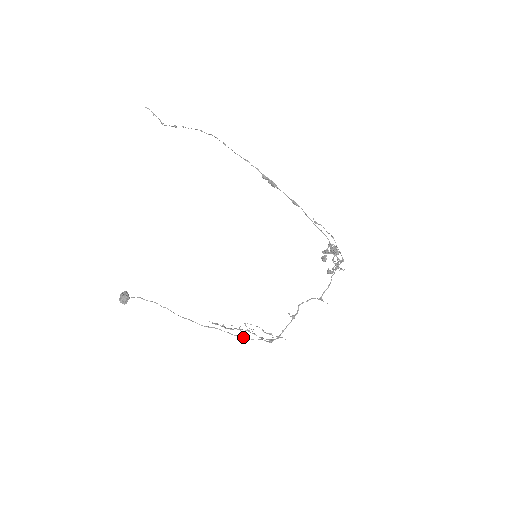
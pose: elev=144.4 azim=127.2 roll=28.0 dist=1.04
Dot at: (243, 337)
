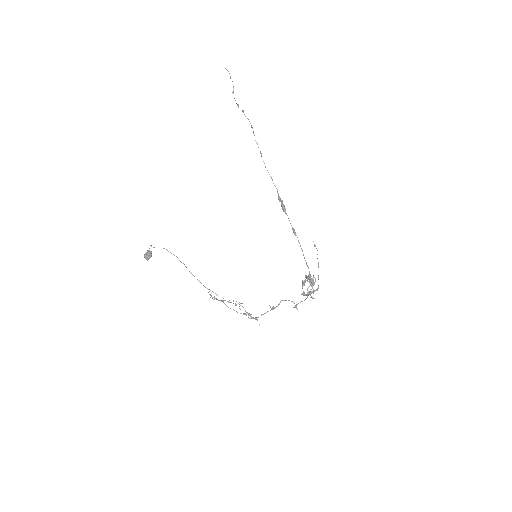
Dot at: (230, 308)
